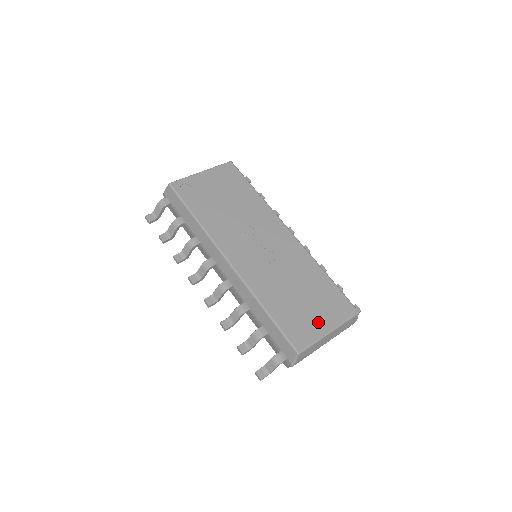
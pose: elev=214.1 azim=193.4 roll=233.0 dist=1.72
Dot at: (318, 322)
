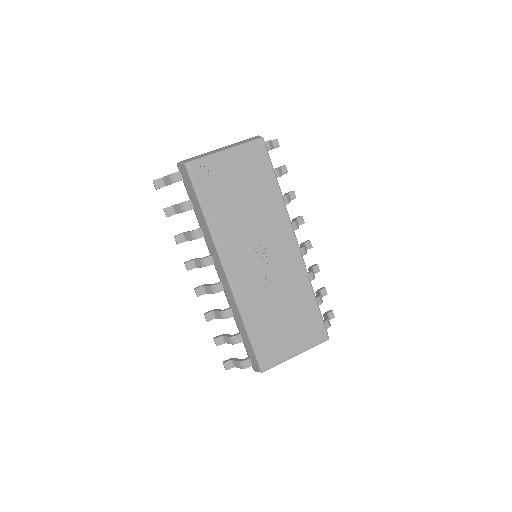
Dot at: (289, 345)
